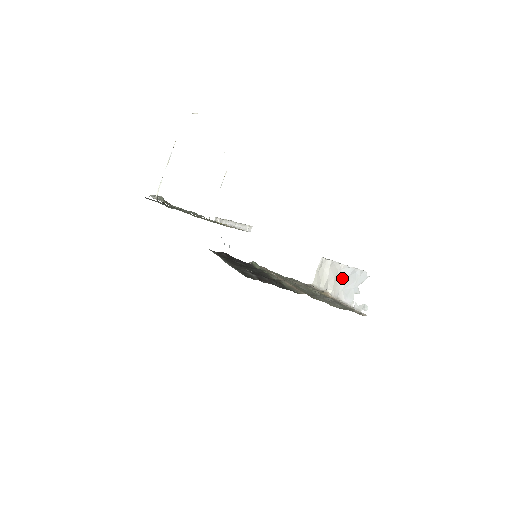
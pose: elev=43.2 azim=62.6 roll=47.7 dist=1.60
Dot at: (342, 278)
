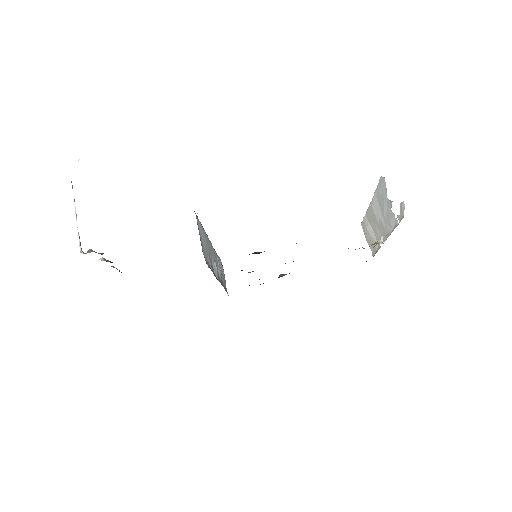
Dot at: (377, 213)
